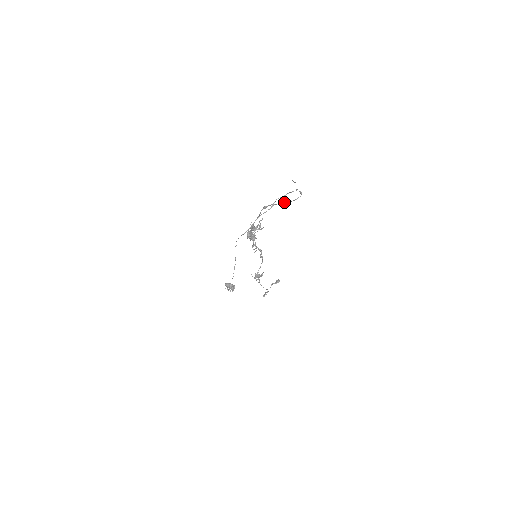
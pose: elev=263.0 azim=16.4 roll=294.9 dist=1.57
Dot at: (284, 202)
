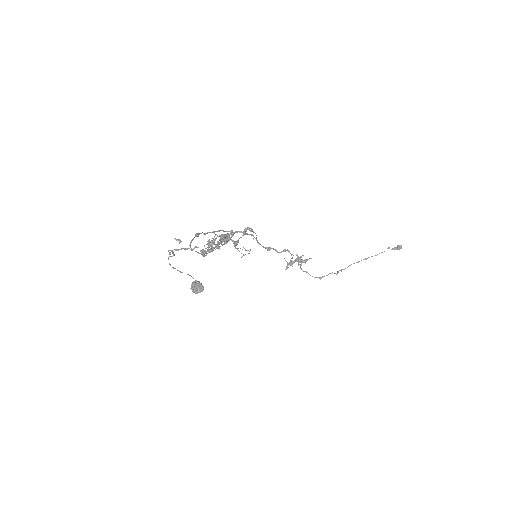
Dot at: occluded
